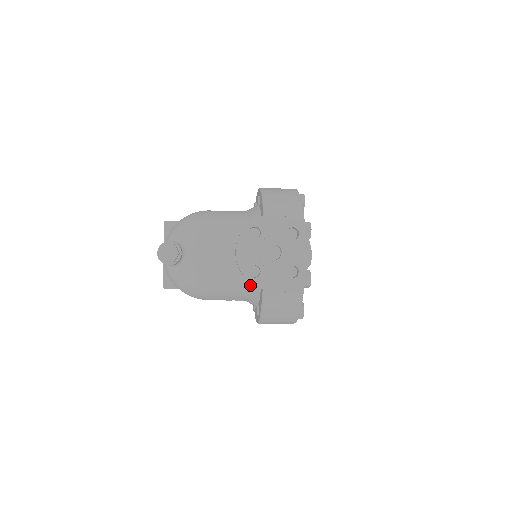
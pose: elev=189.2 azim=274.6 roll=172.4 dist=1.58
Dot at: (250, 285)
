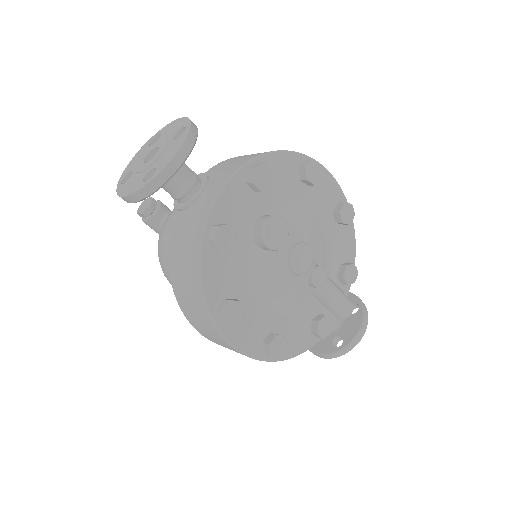
Dot at: occluded
